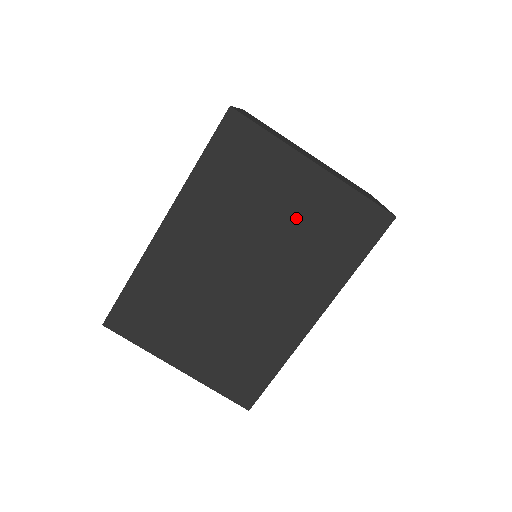
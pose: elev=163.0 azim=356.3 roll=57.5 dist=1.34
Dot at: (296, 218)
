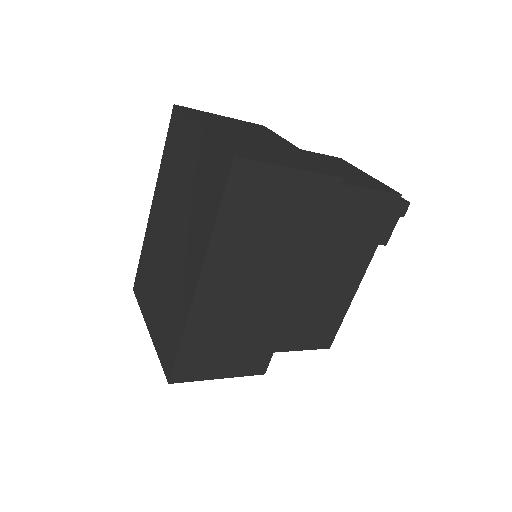
Dot at: (191, 180)
